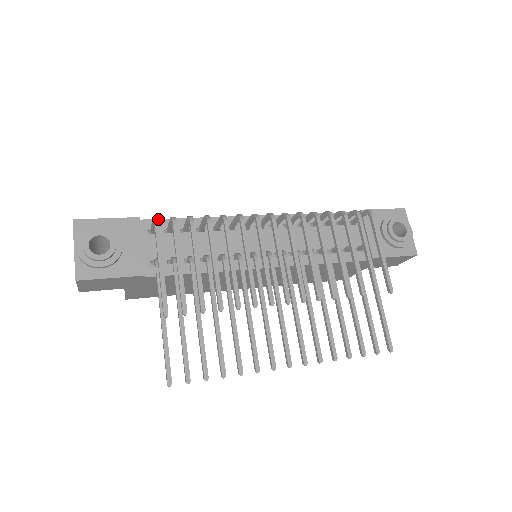
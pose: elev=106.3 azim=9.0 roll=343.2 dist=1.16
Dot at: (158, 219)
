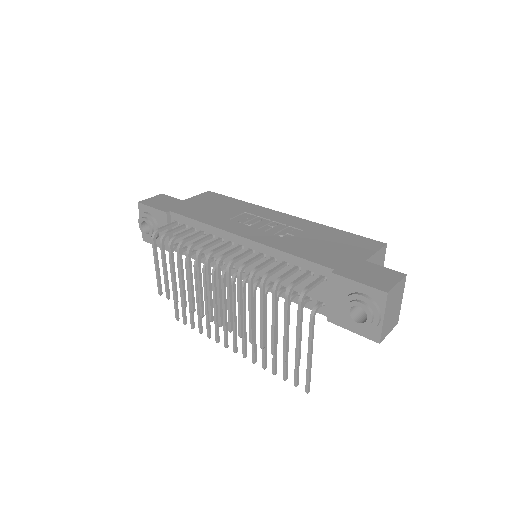
Dot at: (154, 235)
